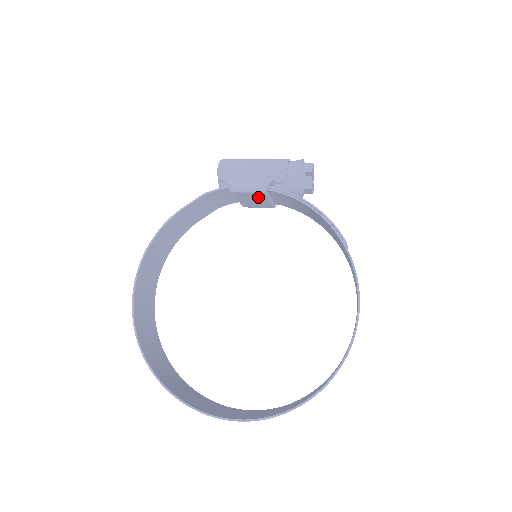
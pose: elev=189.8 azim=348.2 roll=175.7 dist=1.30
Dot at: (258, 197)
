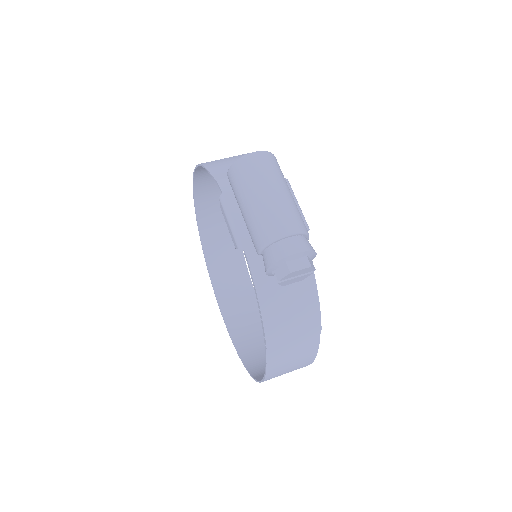
Dot at: occluded
